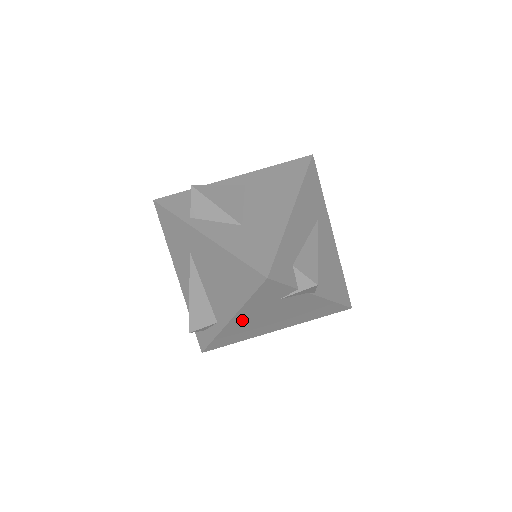
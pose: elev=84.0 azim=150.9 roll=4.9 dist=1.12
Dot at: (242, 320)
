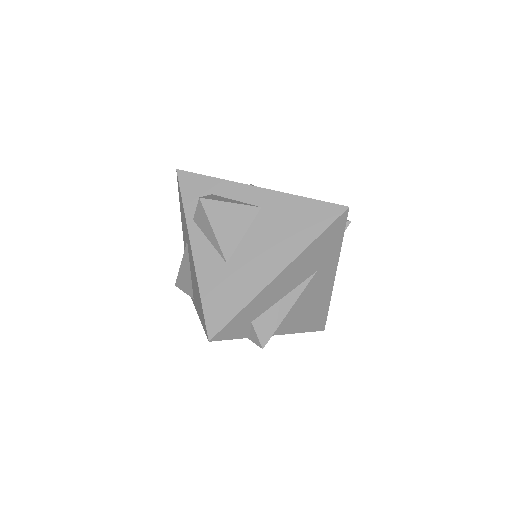
Dot at: occluded
